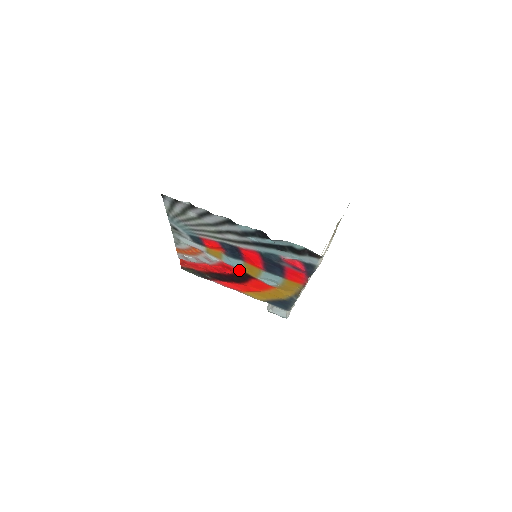
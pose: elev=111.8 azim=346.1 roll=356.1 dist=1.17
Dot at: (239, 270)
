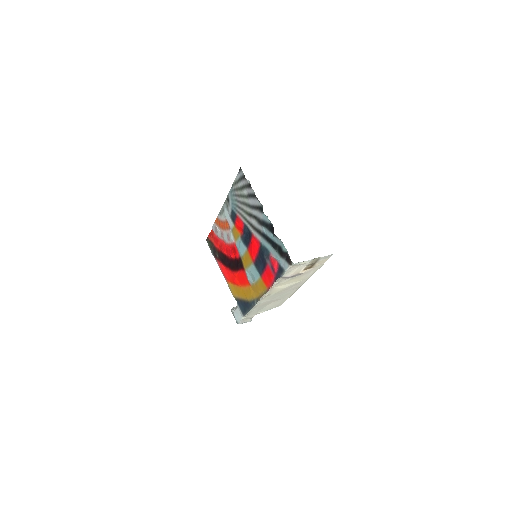
Dot at: (240, 257)
